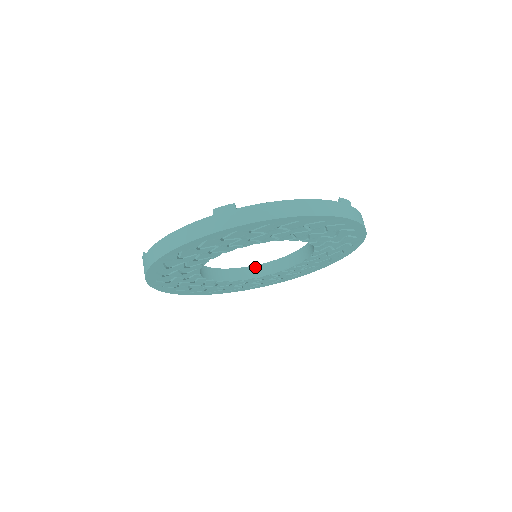
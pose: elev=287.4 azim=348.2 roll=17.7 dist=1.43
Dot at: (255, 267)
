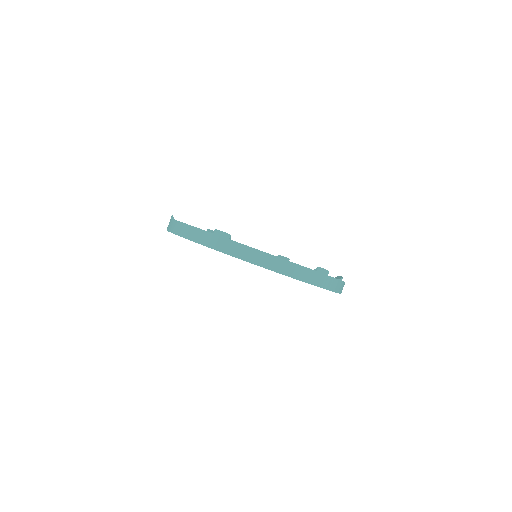
Dot at: occluded
